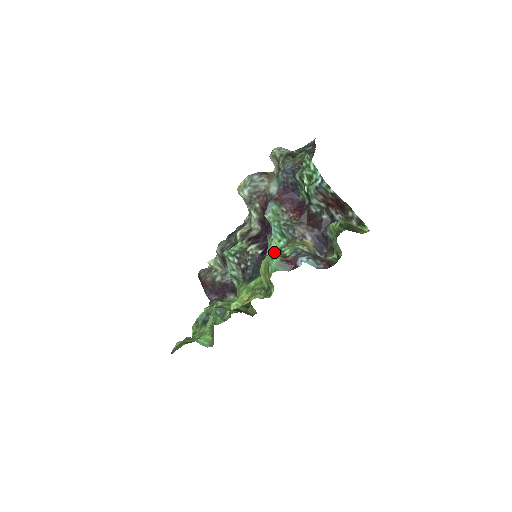
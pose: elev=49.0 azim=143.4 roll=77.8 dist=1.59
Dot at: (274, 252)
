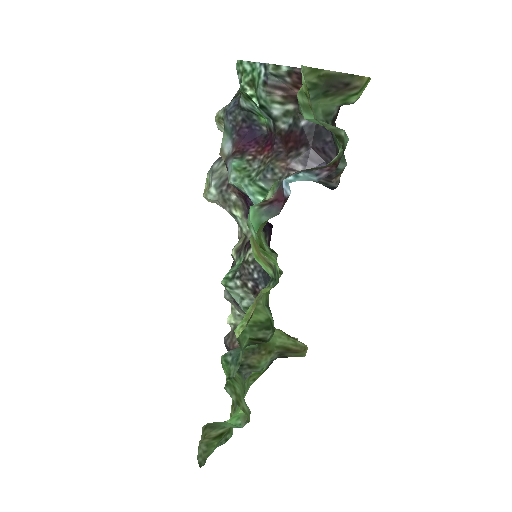
Dot at: occluded
